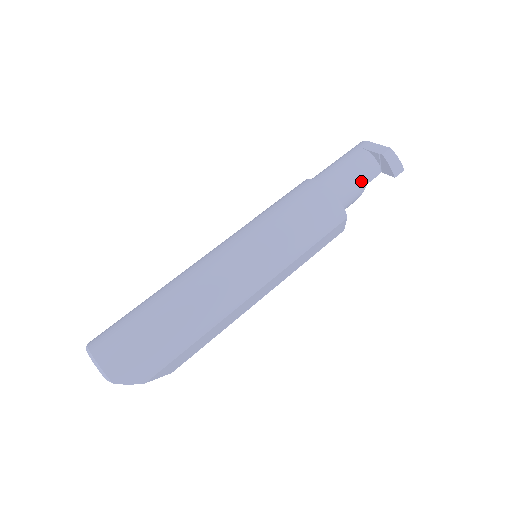
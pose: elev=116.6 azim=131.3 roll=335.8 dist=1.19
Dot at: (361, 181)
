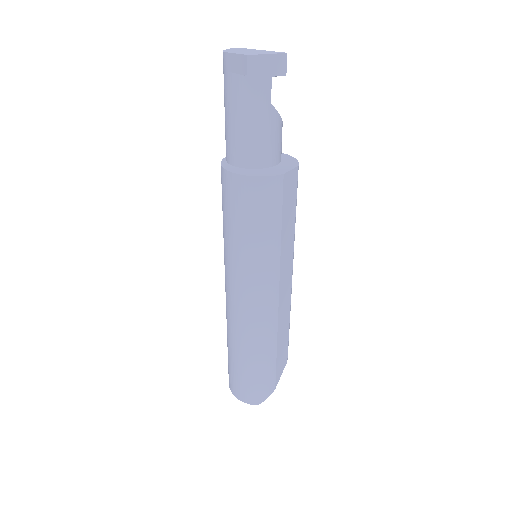
Dot at: (261, 114)
